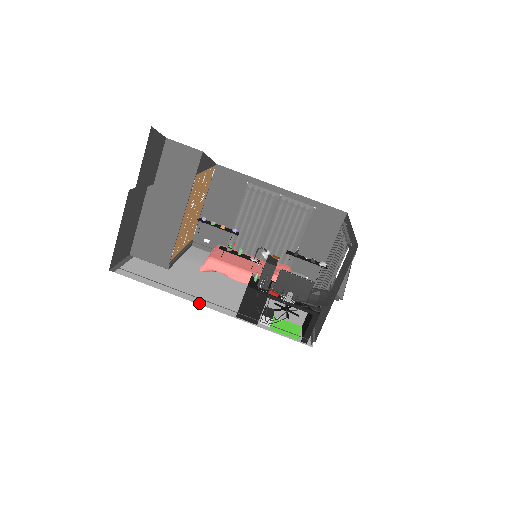
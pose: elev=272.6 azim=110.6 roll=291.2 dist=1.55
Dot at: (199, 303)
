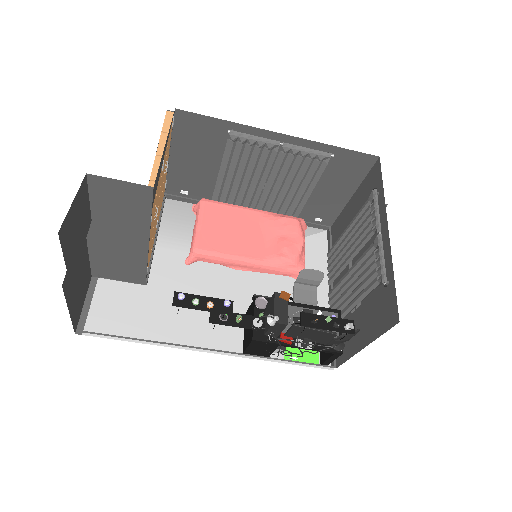
Dot at: (196, 348)
